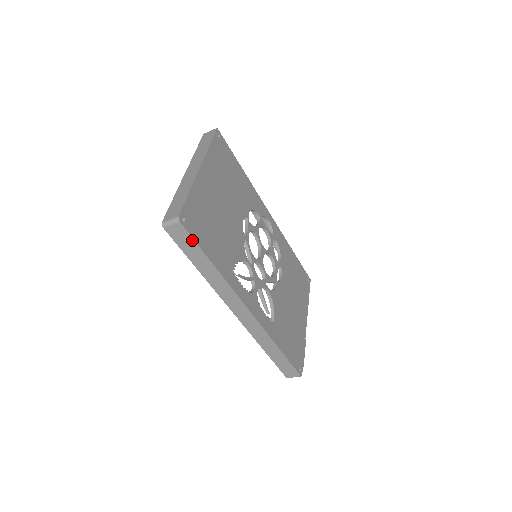
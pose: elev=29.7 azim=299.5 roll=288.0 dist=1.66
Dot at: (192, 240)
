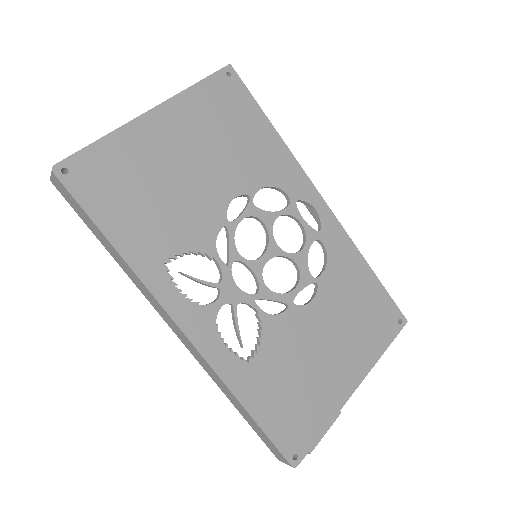
Dot at: (77, 202)
